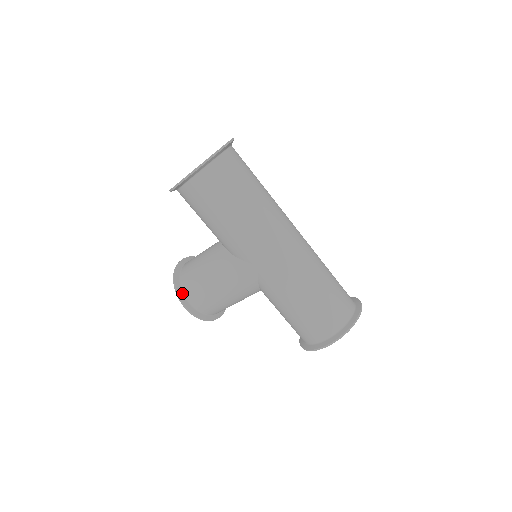
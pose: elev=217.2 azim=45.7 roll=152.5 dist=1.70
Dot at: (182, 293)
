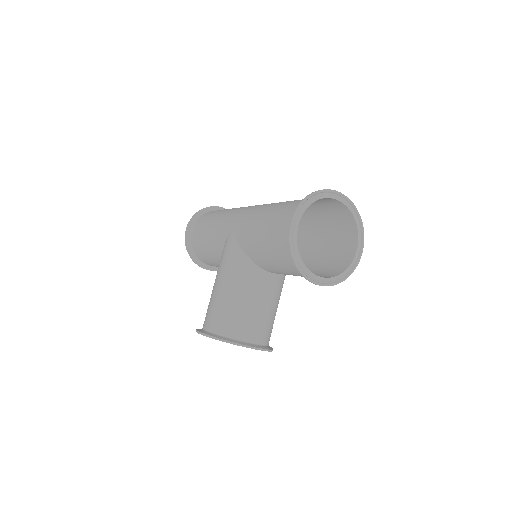
Dot at: occluded
